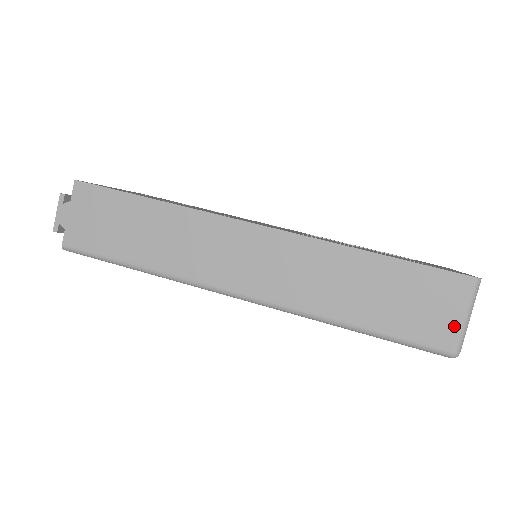
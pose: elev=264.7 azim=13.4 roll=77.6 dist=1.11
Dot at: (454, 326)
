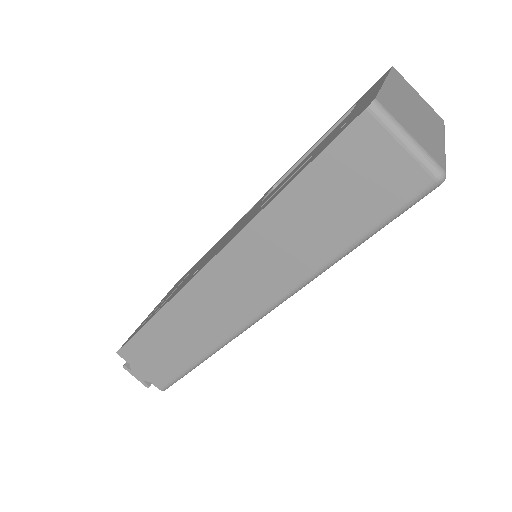
Dot at: (406, 162)
